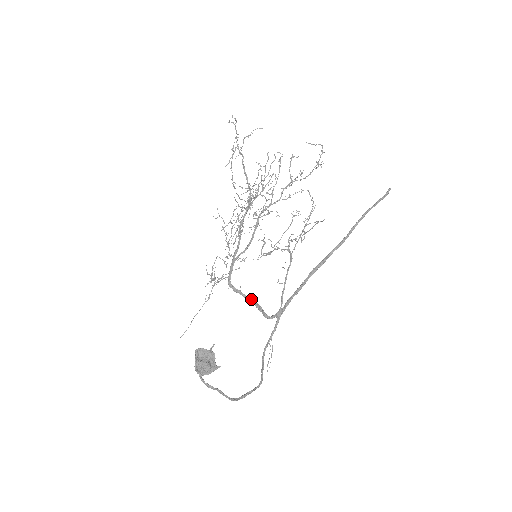
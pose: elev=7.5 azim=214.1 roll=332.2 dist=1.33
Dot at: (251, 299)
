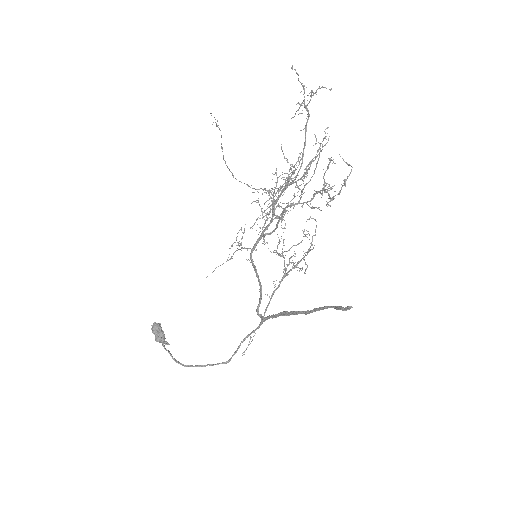
Dot at: (260, 283)
